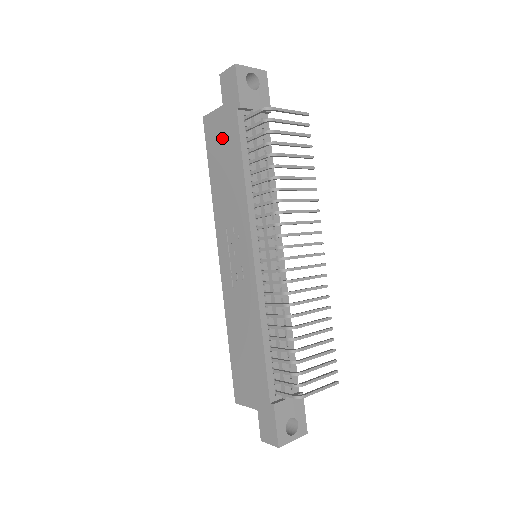
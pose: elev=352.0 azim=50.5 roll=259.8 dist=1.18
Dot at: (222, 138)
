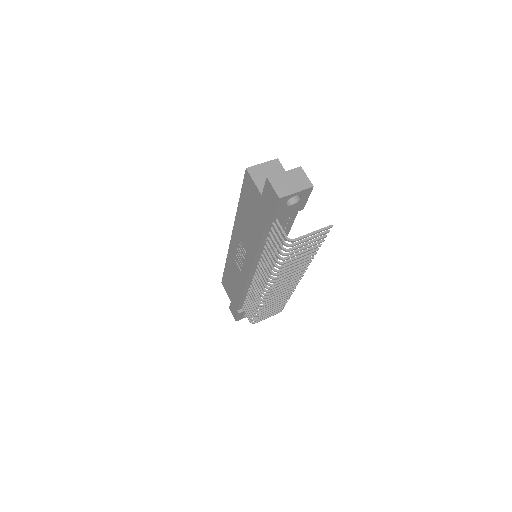
Dot at: (254, 206)
